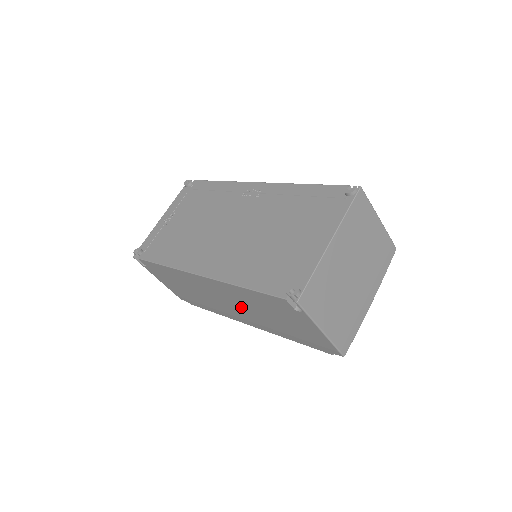
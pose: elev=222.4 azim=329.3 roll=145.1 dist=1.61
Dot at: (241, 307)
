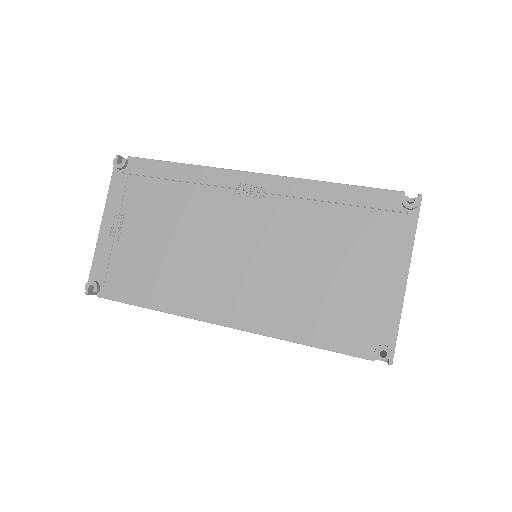
Dot at: occluded
